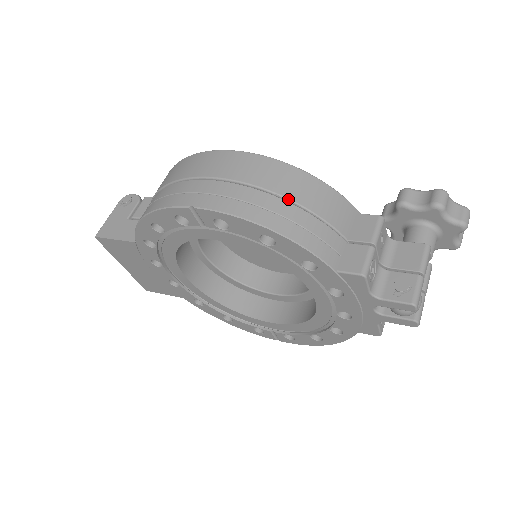
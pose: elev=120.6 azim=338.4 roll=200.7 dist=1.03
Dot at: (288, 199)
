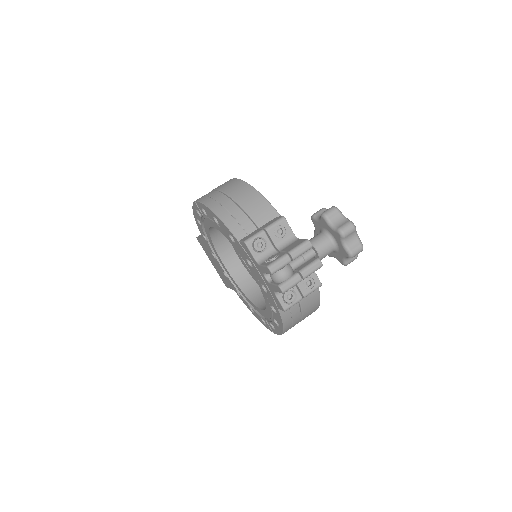
Dot at: (233, 199)
